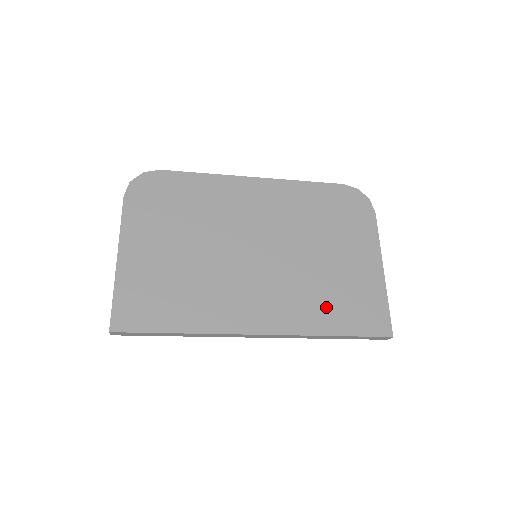
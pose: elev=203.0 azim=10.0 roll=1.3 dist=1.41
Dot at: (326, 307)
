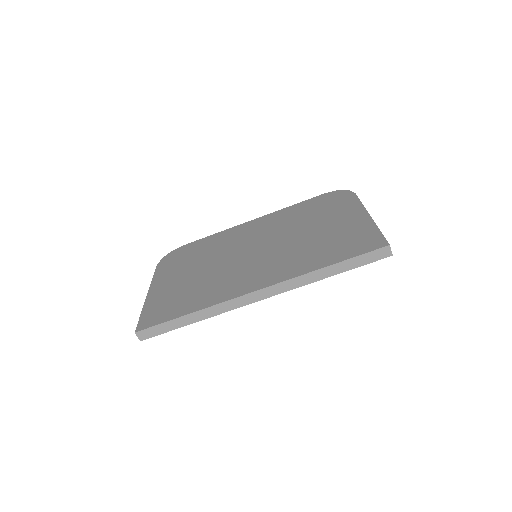
Dot at: (318, 254)
